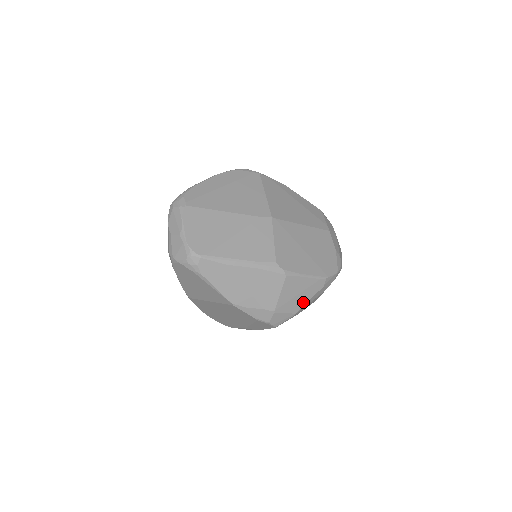
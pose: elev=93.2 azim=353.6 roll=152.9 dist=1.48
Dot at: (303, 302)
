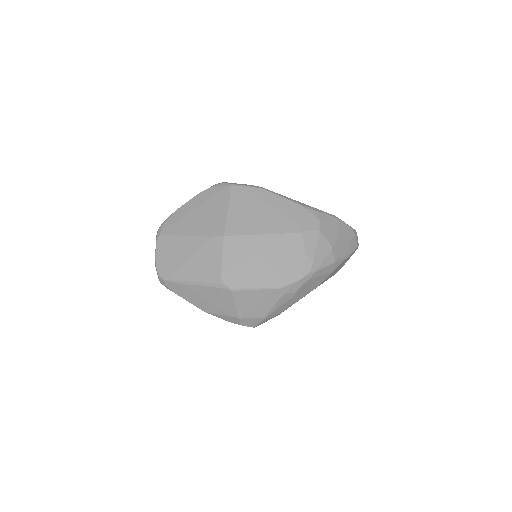
Dot at: (267, 308)
